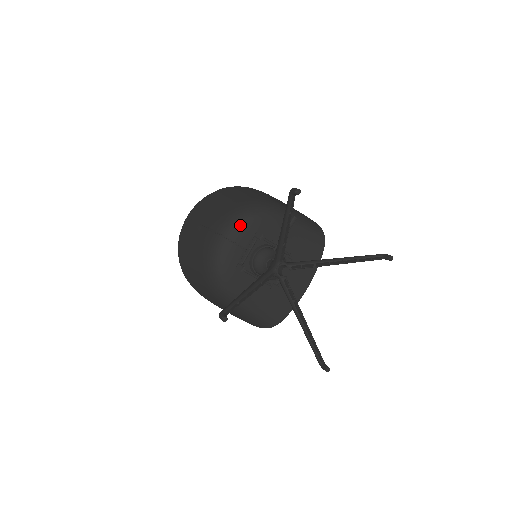
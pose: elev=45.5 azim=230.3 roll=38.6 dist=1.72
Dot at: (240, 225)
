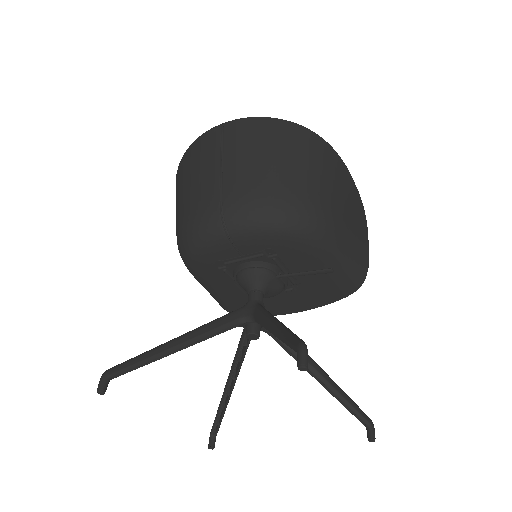
Dot at: (254, 228)
